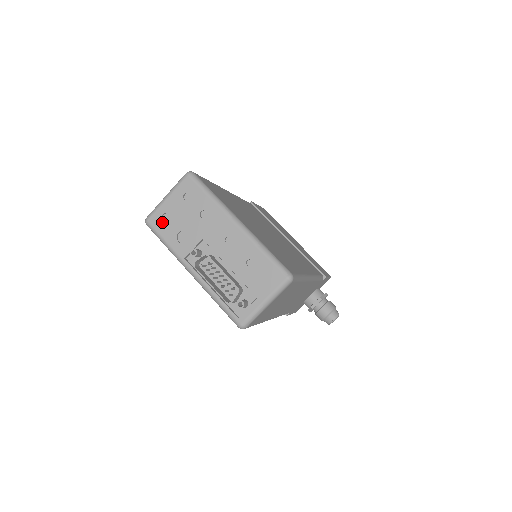
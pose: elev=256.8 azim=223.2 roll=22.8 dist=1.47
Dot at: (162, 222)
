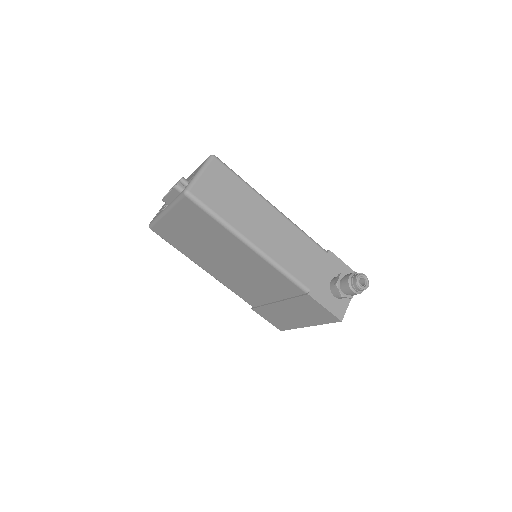
Dot at: occluded
